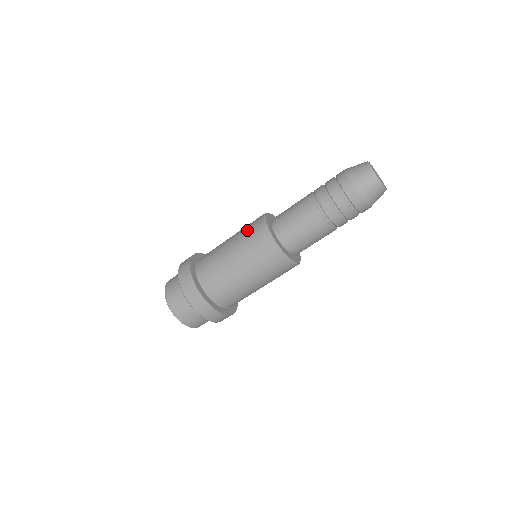
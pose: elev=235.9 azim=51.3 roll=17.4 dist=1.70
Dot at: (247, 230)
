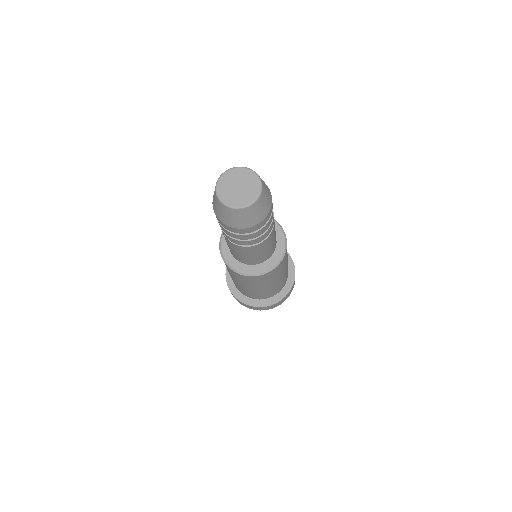
Dot at: occluded
